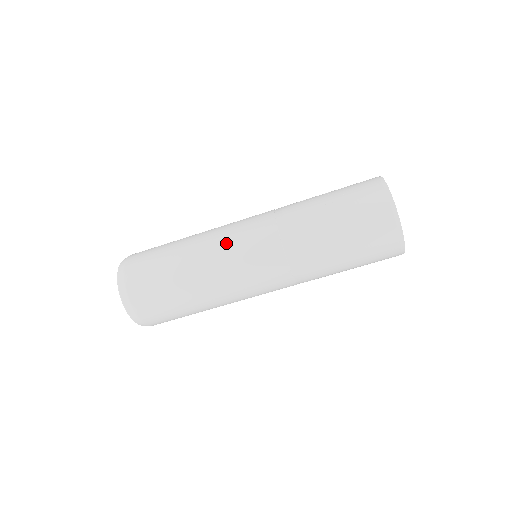
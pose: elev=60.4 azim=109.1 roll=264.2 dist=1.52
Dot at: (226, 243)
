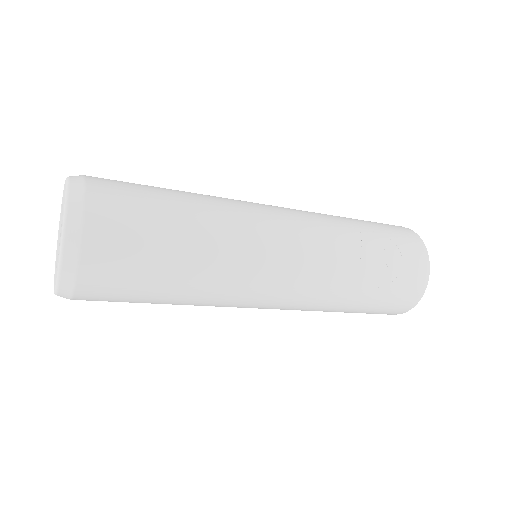
Dot at: (251, 283)
